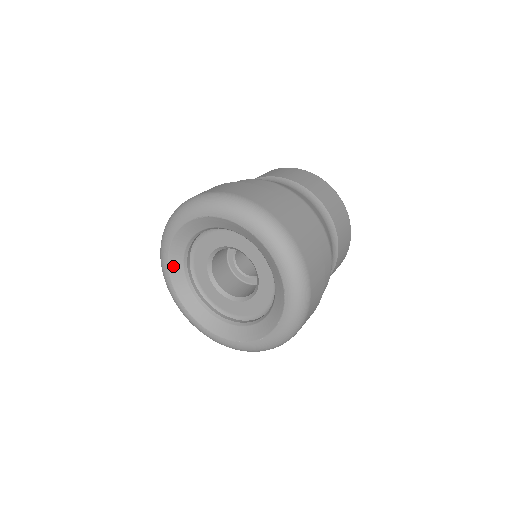
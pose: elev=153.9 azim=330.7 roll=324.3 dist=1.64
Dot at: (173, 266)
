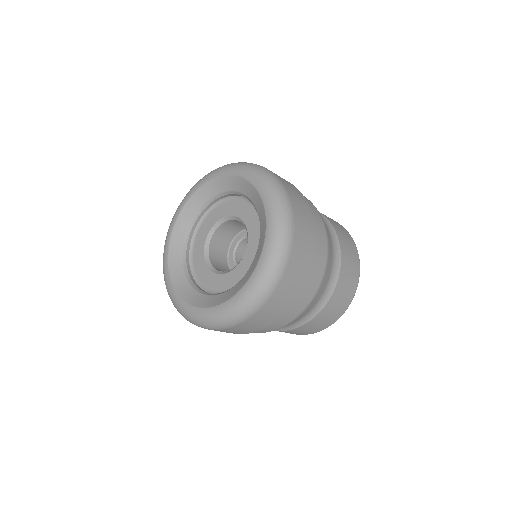
Dot at: (174, 242)
